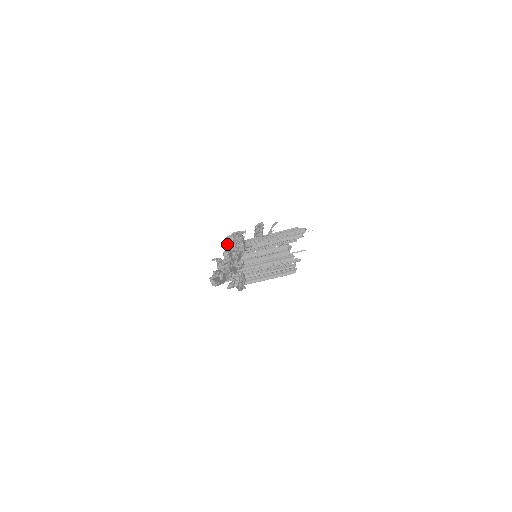
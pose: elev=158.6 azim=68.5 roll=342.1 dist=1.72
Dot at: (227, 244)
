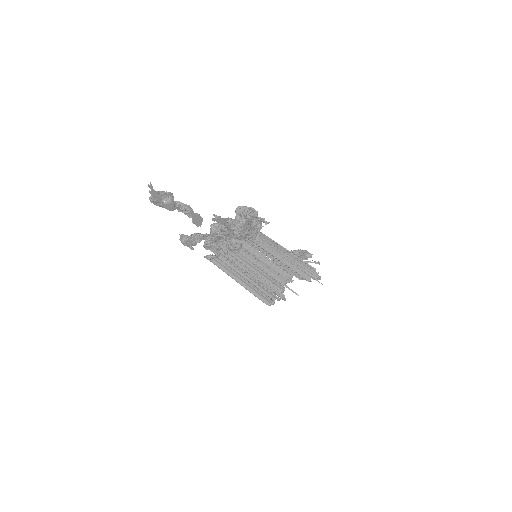
Dot at: (237, 212)
